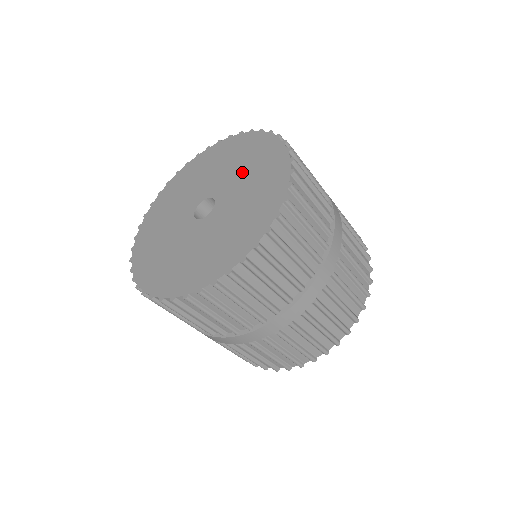
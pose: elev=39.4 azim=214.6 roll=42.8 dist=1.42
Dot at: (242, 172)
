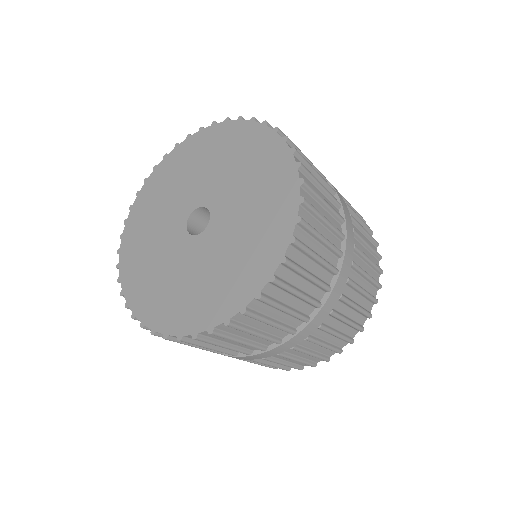
Dot at: (233, 172)
